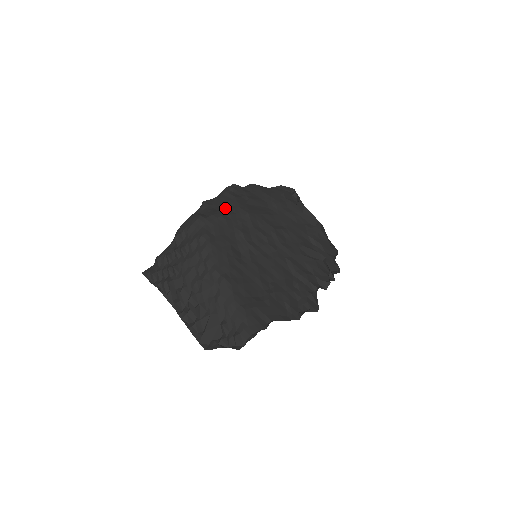
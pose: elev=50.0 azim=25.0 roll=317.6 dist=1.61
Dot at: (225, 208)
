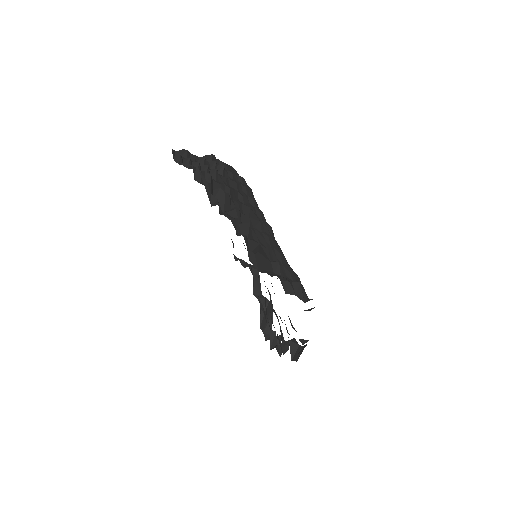
Dot at: occluded
